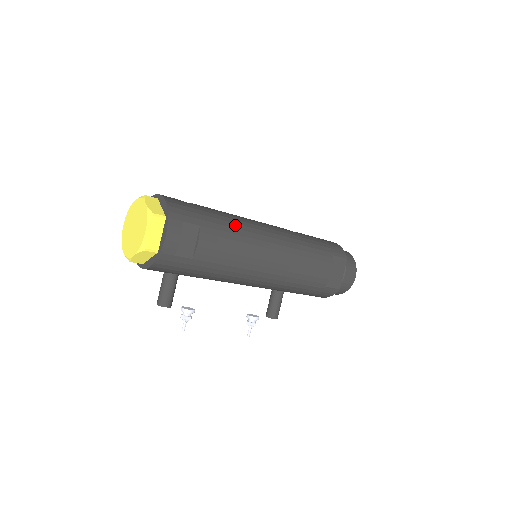
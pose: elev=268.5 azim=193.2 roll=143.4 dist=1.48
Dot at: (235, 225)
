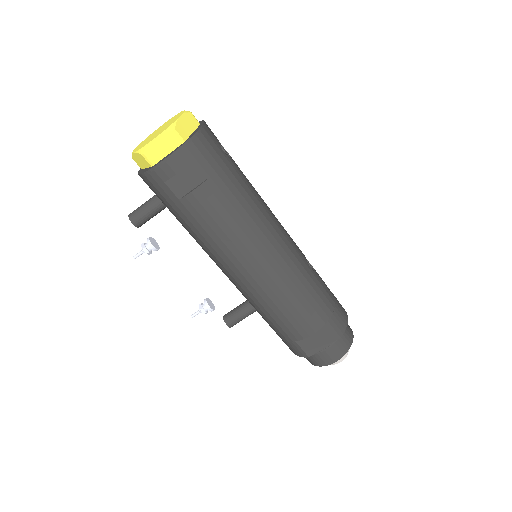
Dot at: (248, 207)
